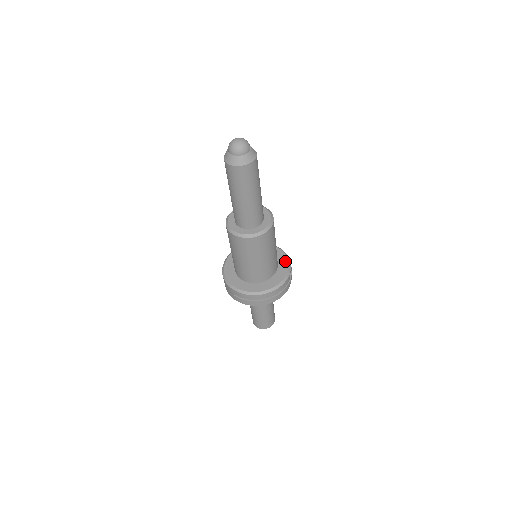
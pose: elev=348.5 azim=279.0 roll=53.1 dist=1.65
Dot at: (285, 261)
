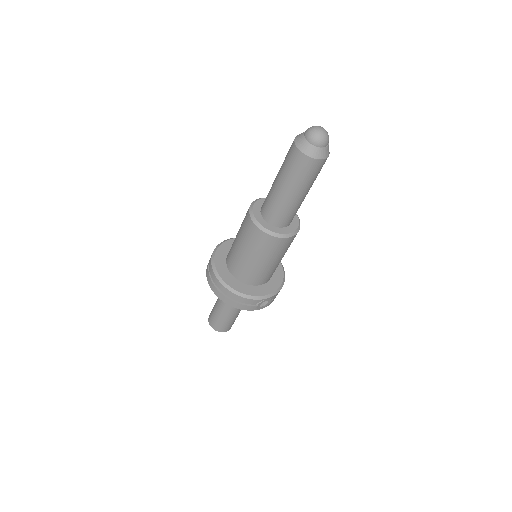
Dot at: (272, 289)
